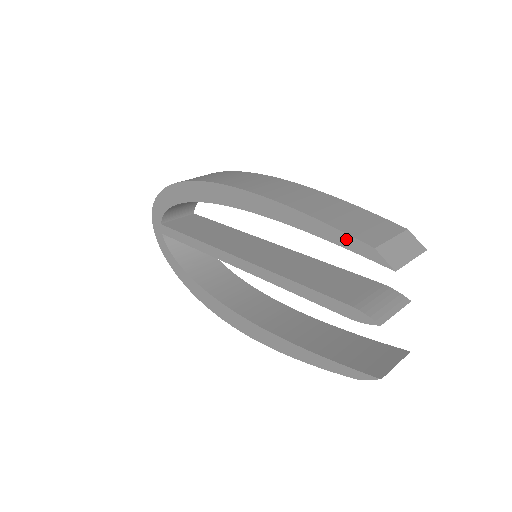
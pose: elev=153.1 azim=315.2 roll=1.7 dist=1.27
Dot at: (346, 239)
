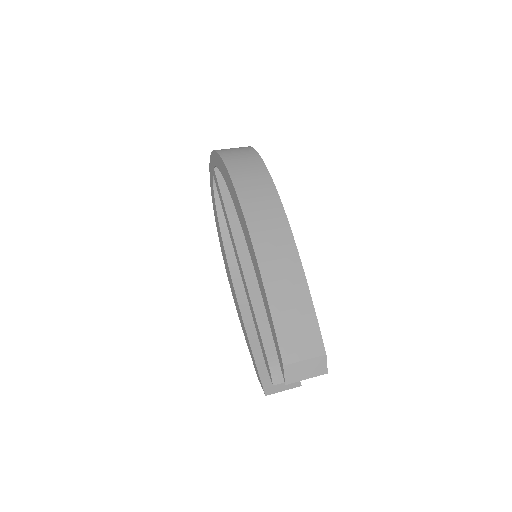
Dot at: (276, 342)
